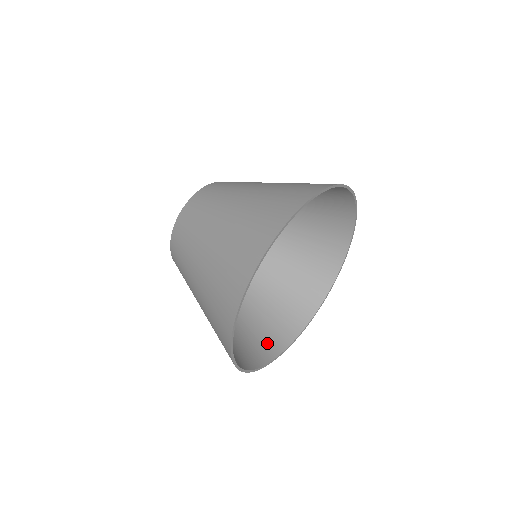
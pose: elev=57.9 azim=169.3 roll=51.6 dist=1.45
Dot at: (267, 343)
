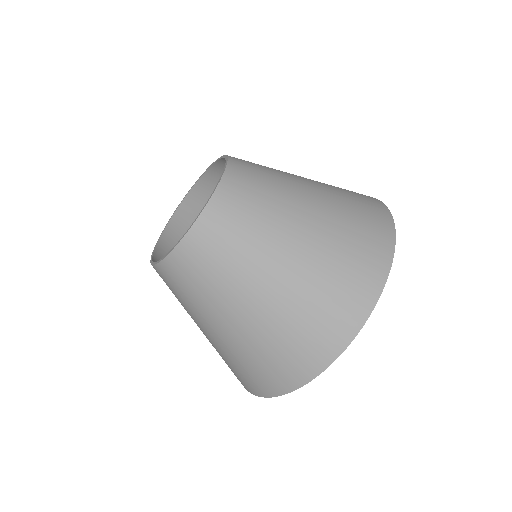
Dot at: occluded
